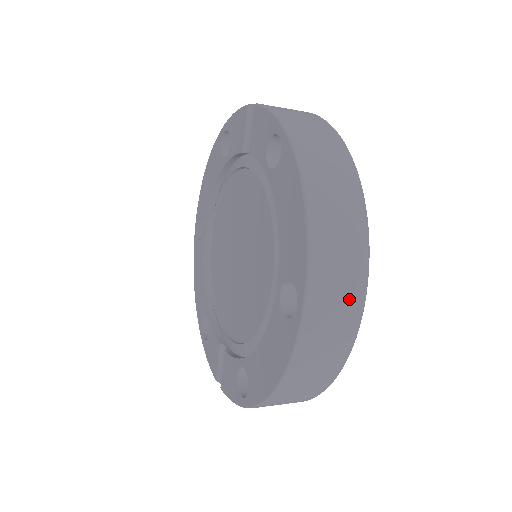
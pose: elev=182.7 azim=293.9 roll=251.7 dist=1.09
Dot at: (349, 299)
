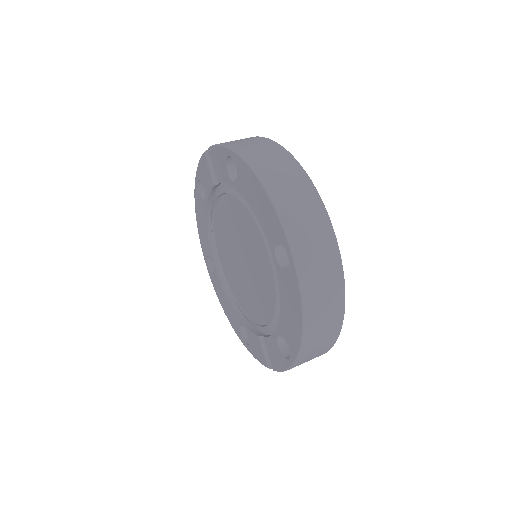
Dot at: (322, 236)
